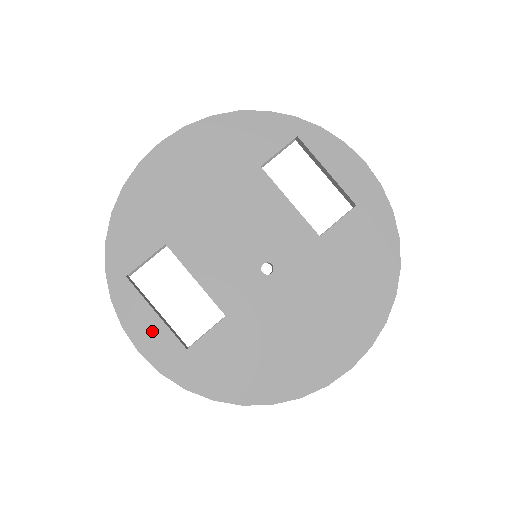
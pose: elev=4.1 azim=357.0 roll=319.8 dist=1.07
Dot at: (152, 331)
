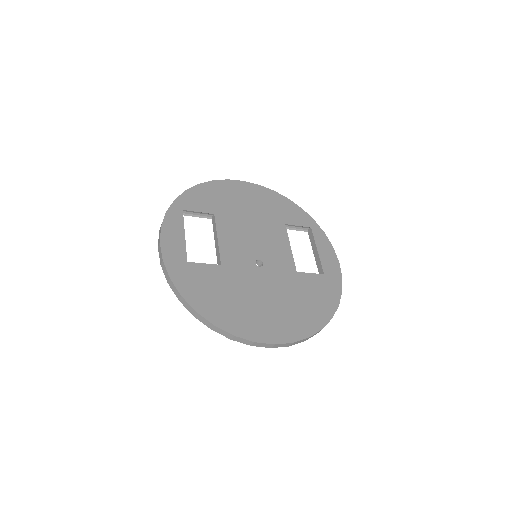
Dot at: (176, 240)
